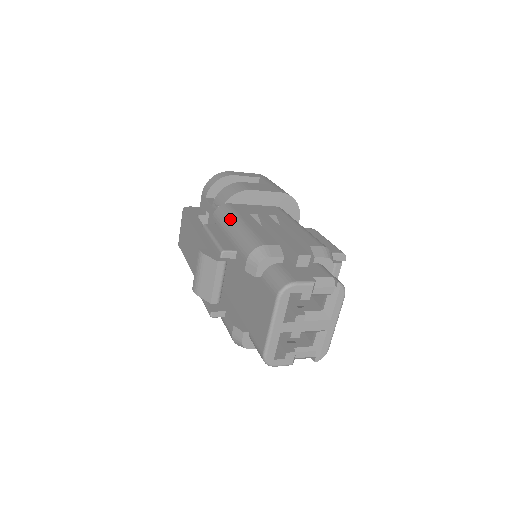
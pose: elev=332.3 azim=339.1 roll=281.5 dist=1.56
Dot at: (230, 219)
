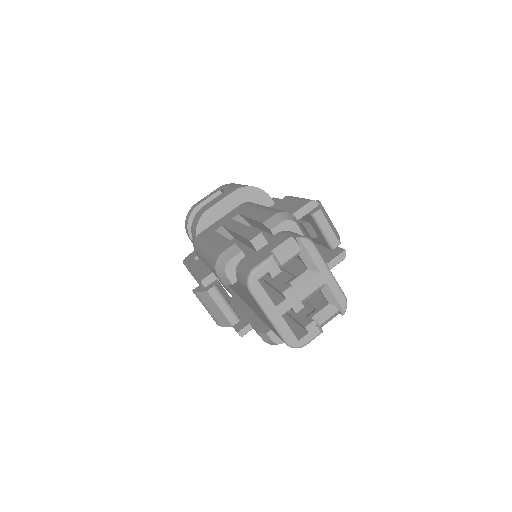
Dot at: (200, 248)
